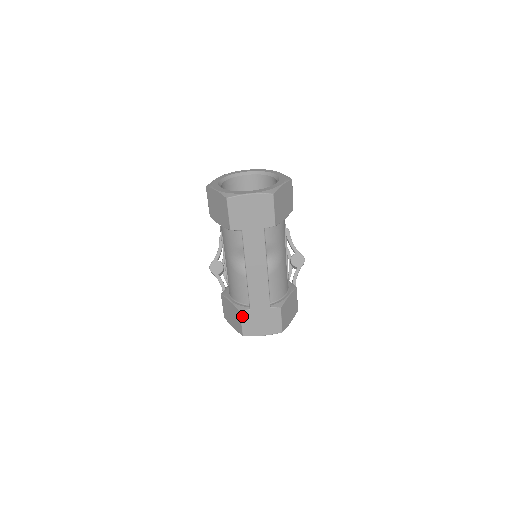
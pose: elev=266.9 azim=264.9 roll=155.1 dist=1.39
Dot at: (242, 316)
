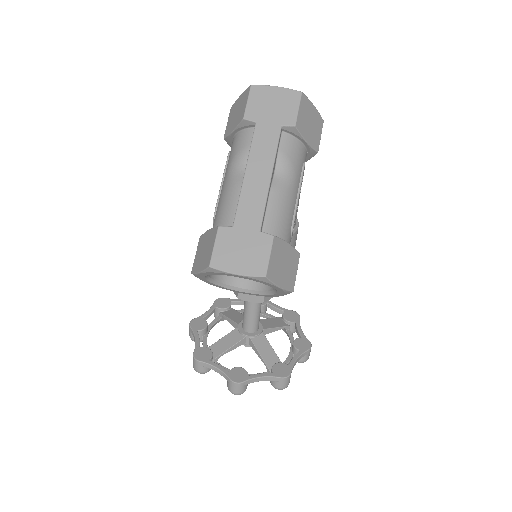
Dot at: (219, 234)
